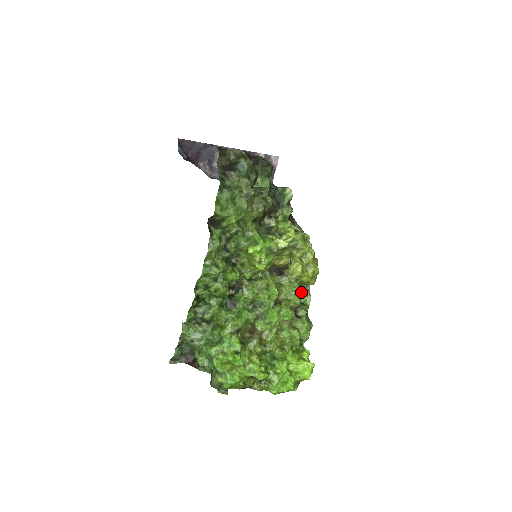
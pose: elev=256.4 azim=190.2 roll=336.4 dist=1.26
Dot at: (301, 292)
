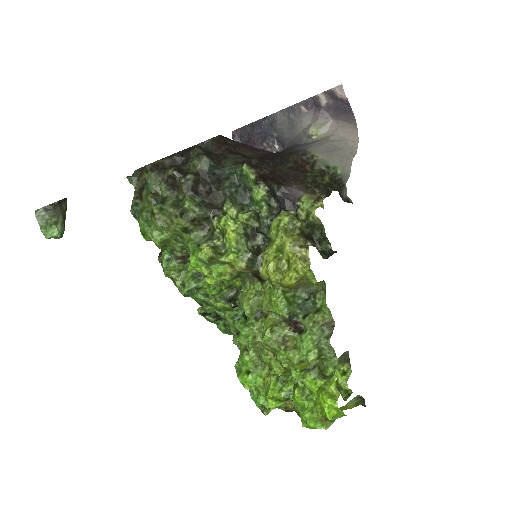
Dot at: (314, 294)
